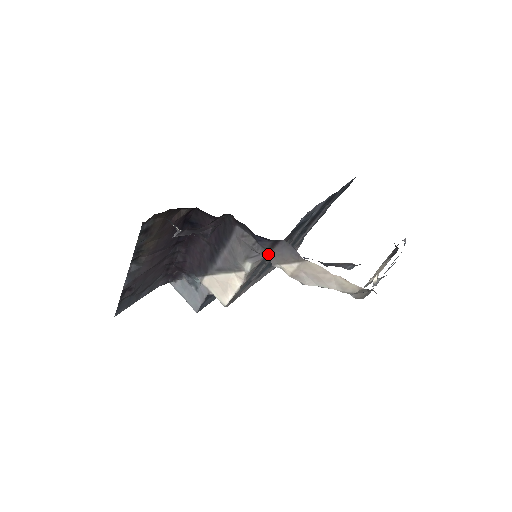
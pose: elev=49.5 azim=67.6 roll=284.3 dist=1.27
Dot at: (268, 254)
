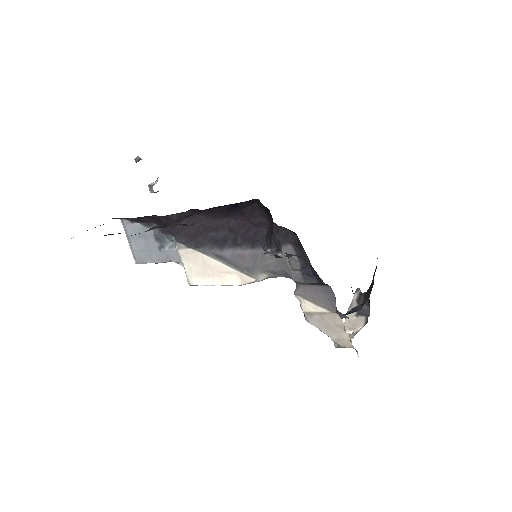
Dot at: (299, 284)
